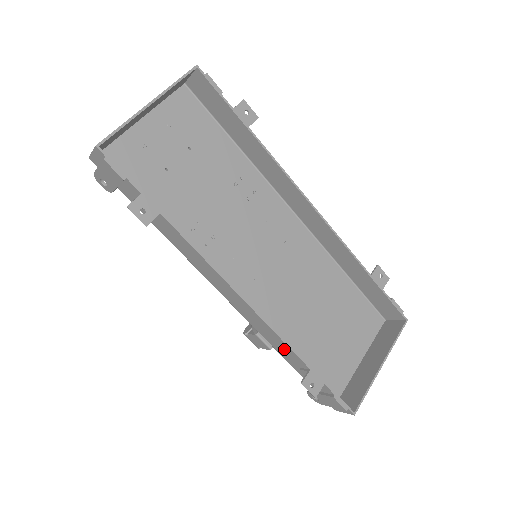
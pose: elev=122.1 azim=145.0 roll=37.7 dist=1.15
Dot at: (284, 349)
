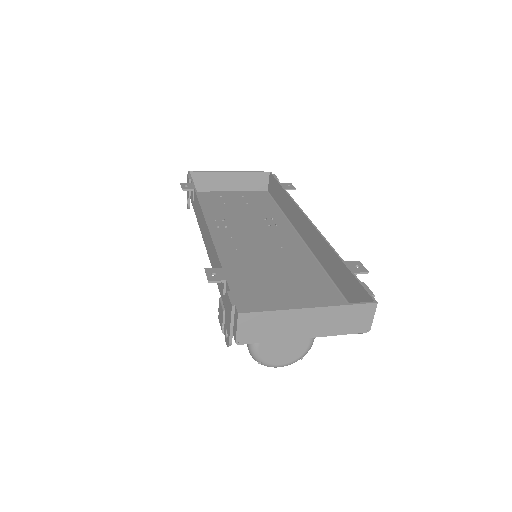
Dot at: (216, 263)
